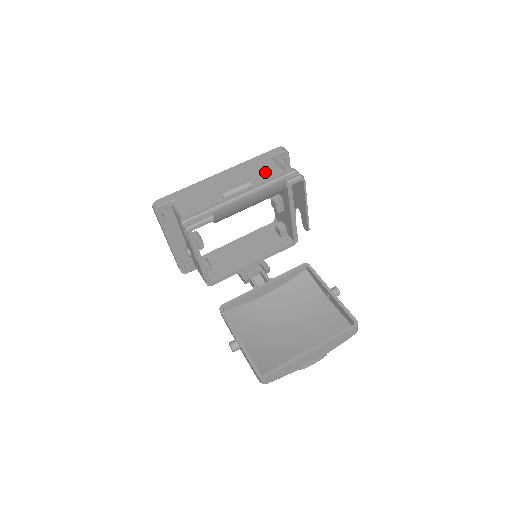
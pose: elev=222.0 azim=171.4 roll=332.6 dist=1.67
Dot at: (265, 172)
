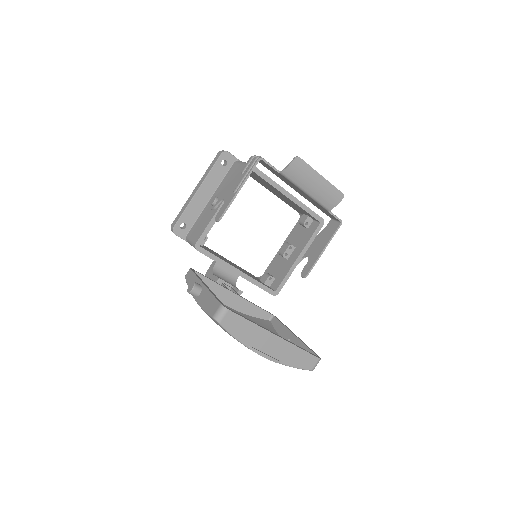
Dot at: occluded
